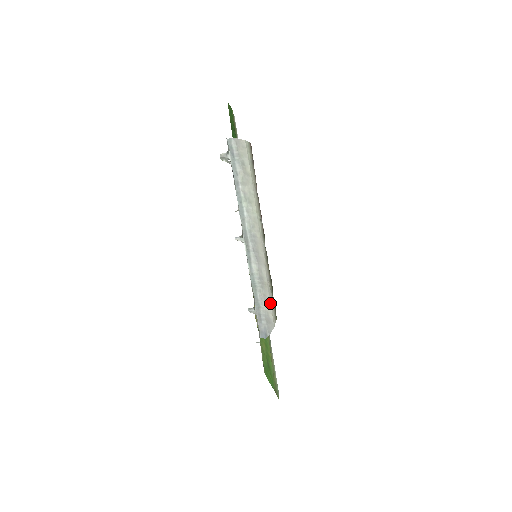
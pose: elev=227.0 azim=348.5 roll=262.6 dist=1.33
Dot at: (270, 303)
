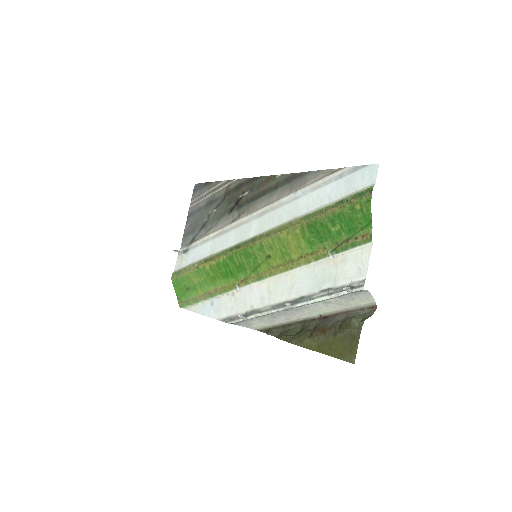
Dot at: (263, 325)
